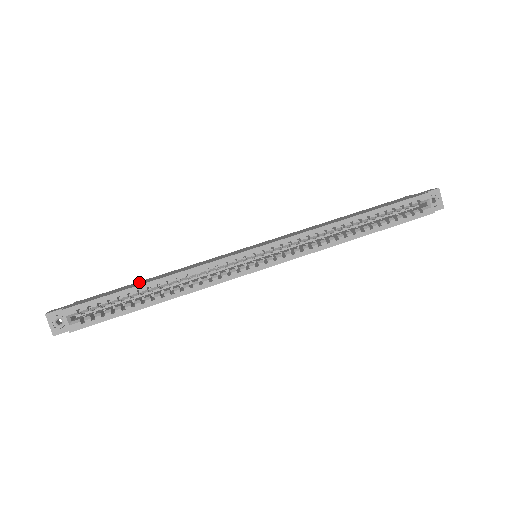
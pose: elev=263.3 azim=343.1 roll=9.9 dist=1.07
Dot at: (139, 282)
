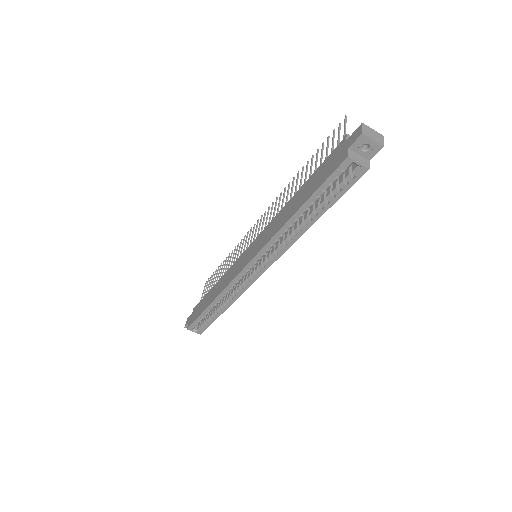
Dot at: (209, 294)
